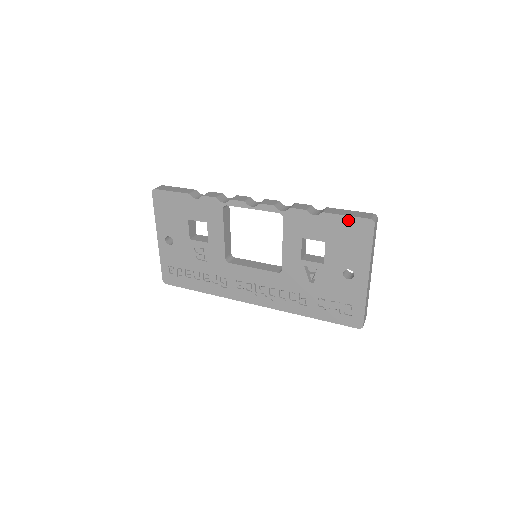
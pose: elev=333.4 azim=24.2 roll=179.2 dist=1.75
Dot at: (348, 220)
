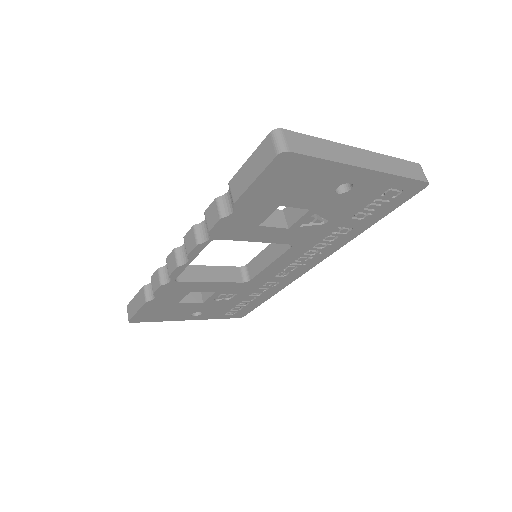
Dot at: (262, 180)
